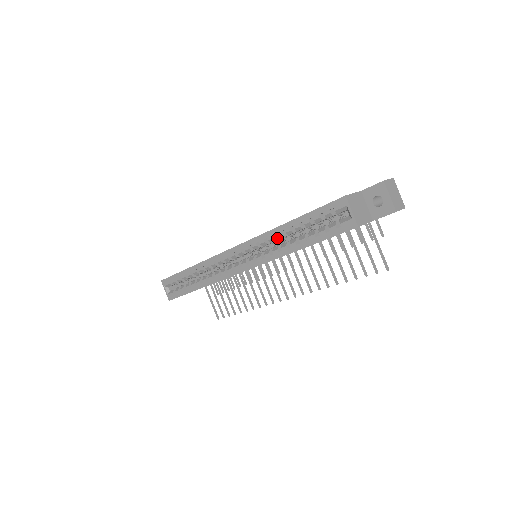
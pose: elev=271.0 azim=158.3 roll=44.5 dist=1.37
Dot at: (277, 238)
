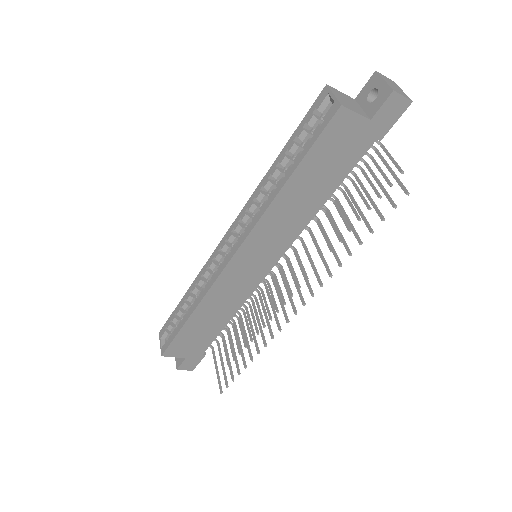
Dot at: (267, 195)
